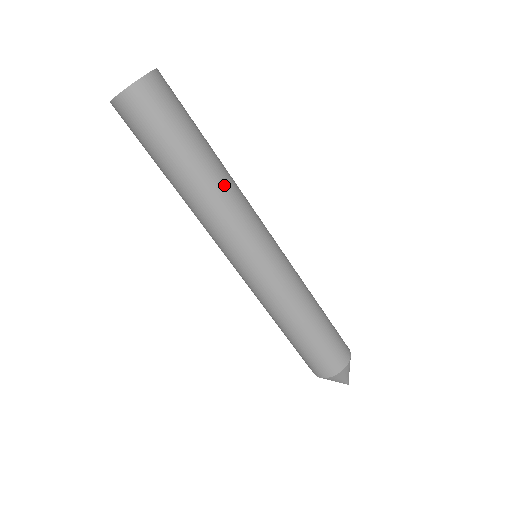
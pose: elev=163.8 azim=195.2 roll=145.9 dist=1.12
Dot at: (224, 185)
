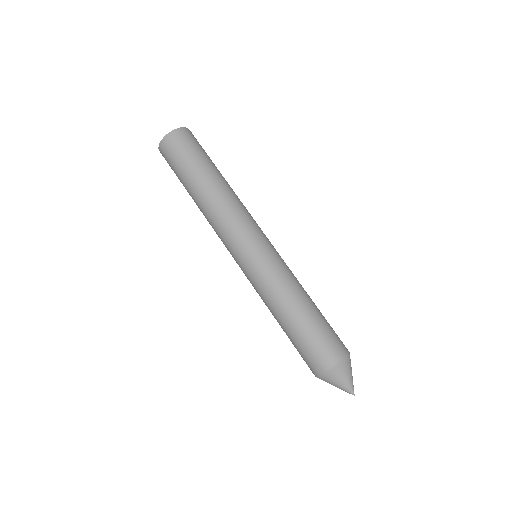
Dot at: (212, 203)
